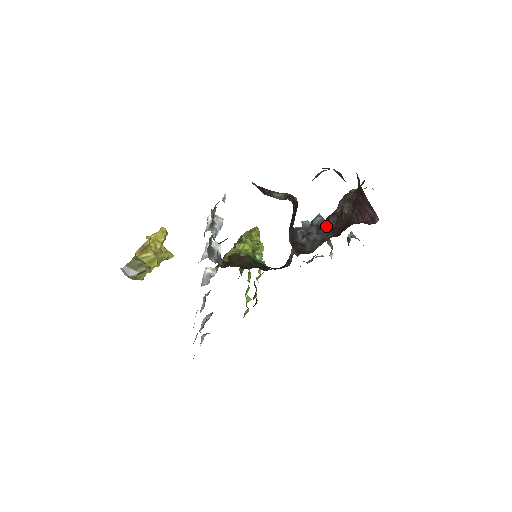
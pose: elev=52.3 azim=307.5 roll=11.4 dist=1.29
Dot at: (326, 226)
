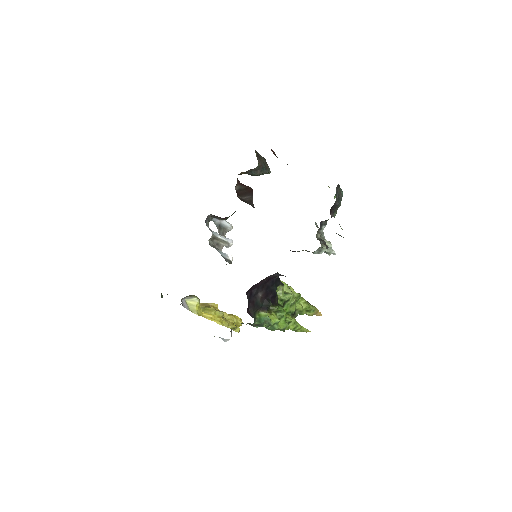
Dot at: occluded
